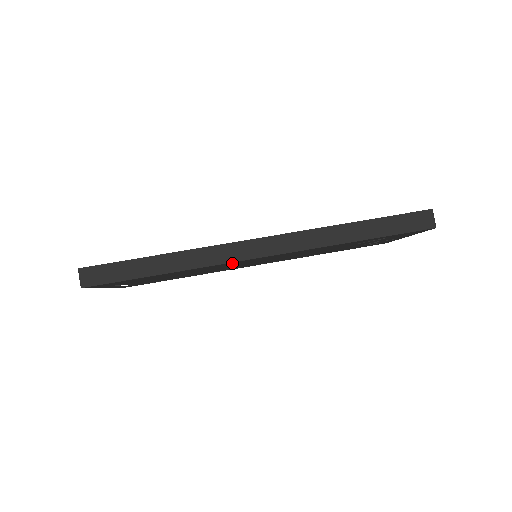
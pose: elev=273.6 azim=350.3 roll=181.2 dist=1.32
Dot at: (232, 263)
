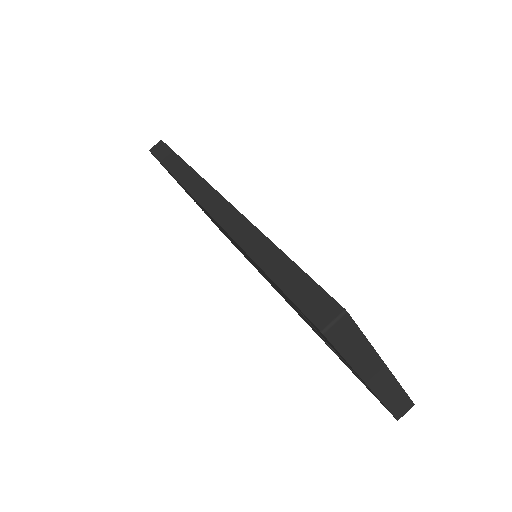
Dot at: occluded
